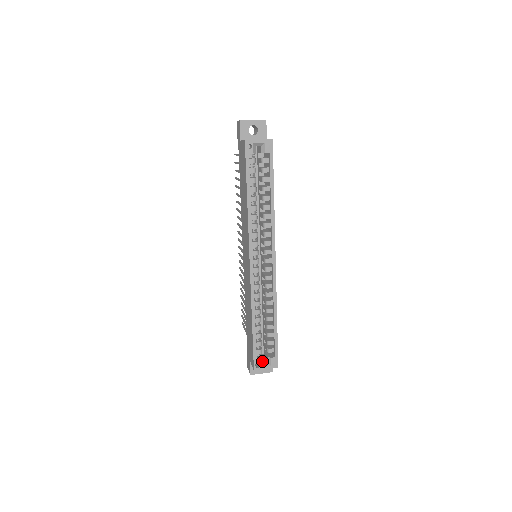
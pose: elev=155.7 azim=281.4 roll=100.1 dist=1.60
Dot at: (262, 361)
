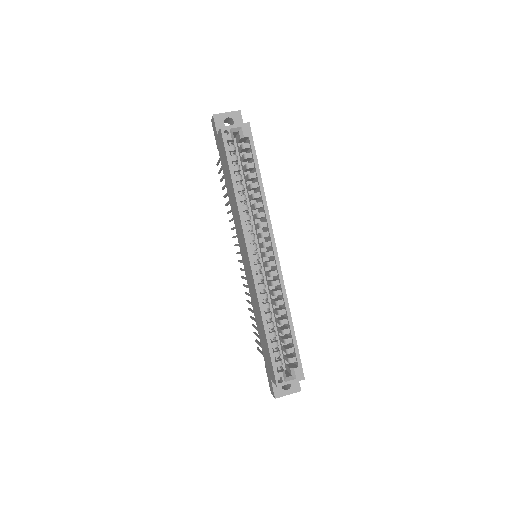
Dot at: (284, 374)
